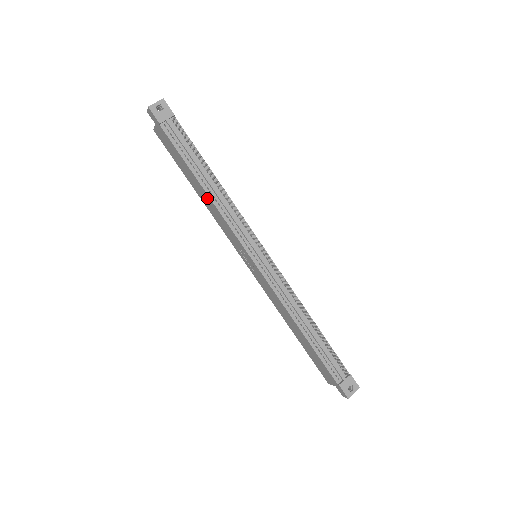
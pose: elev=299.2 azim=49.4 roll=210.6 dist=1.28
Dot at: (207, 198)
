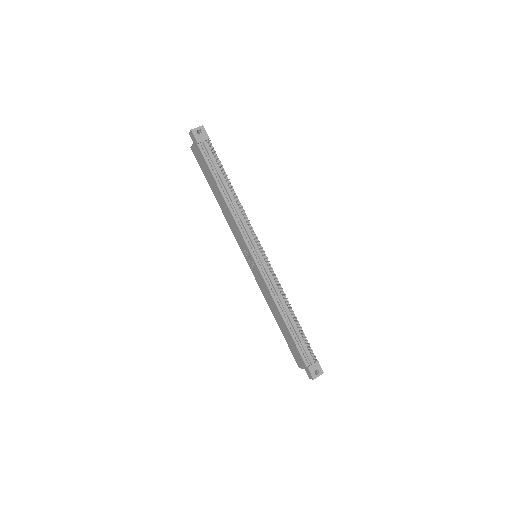
Dot at: (225, 205)
